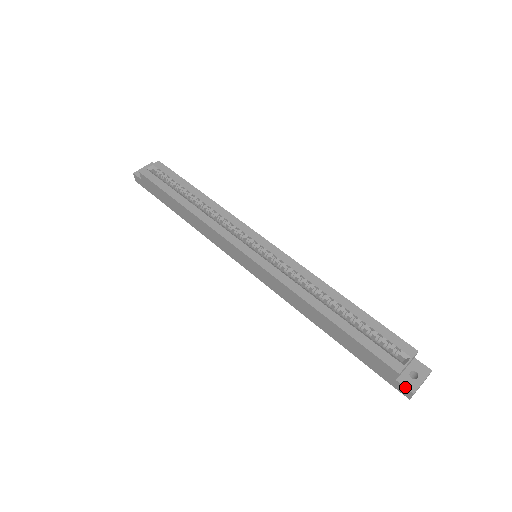
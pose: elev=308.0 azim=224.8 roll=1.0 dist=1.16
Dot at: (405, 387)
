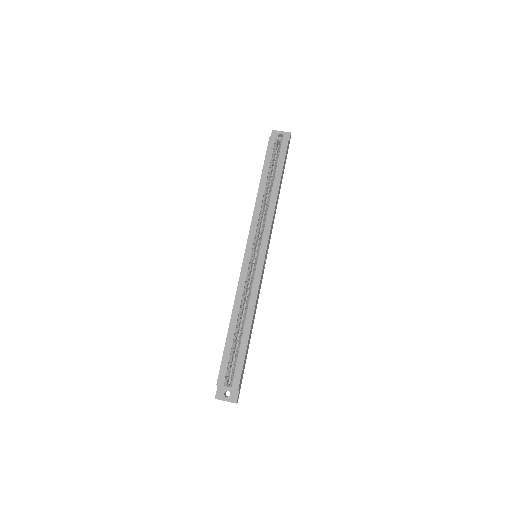
Dot at: (216, 392)
